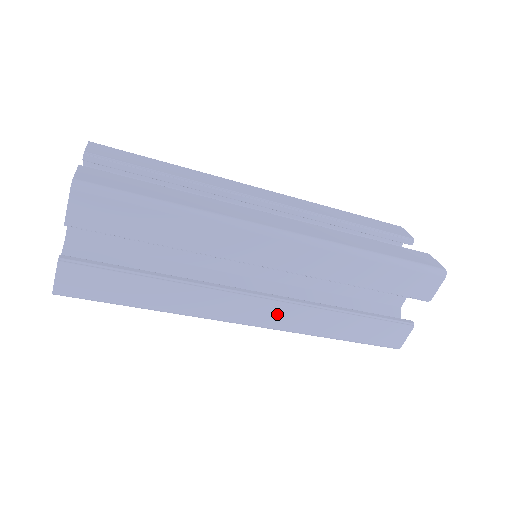
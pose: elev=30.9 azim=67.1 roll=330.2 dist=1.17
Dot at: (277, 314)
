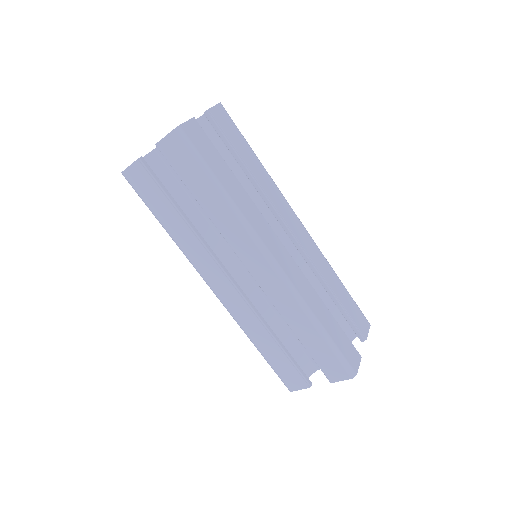
Dot at: (232, 300)
